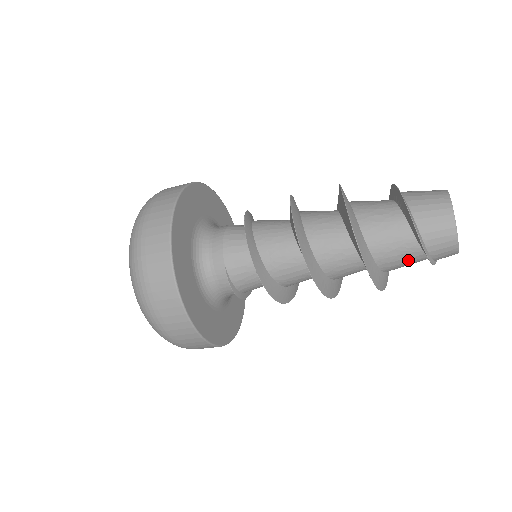
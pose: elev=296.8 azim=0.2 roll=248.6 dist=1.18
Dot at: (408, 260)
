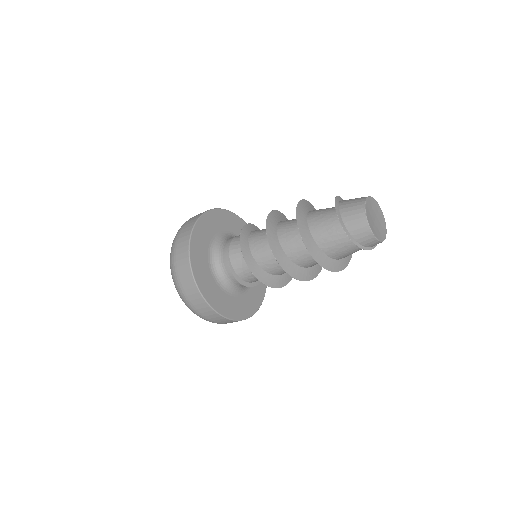
Dot at: (339, 242)
